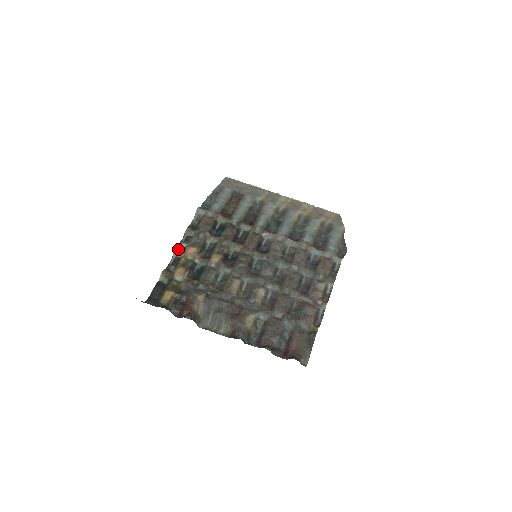
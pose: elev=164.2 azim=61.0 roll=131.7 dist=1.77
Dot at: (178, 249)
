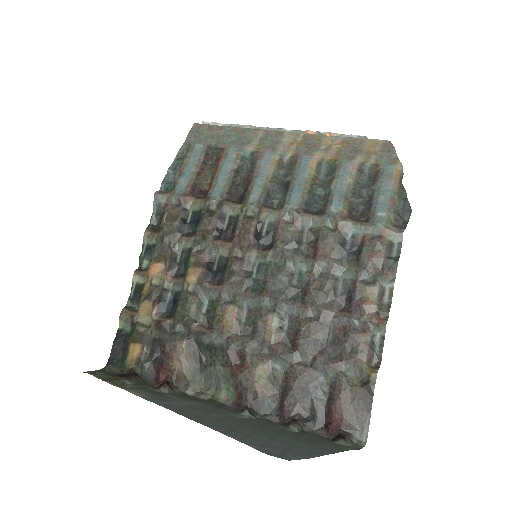
Dot at: (138, 270)
